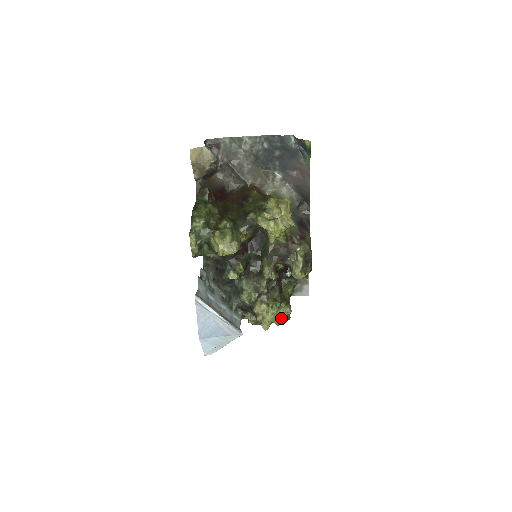
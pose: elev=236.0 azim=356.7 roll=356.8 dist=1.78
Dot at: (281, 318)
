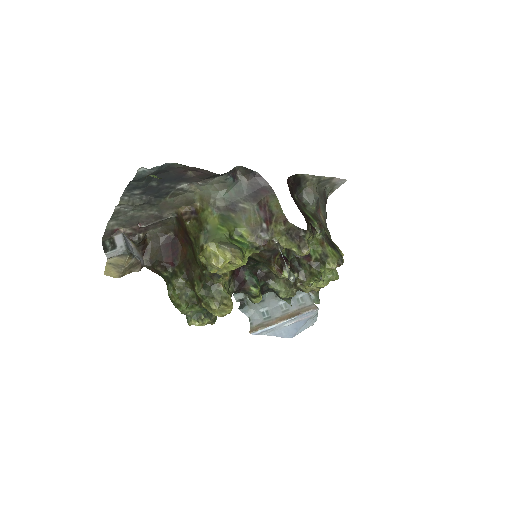
Dot at: (334, 273)
